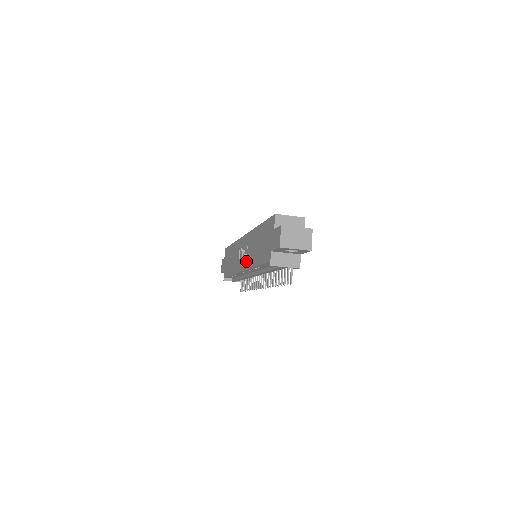
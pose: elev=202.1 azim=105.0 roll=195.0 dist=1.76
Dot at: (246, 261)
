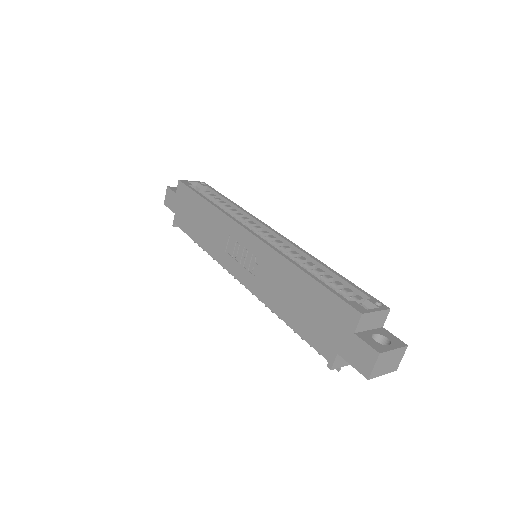
Dot at: (252, 279)
